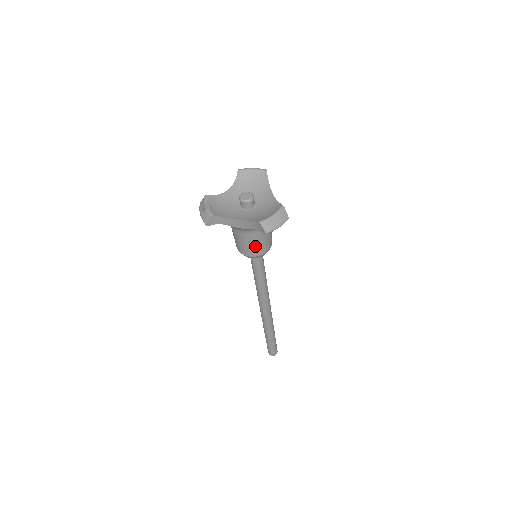
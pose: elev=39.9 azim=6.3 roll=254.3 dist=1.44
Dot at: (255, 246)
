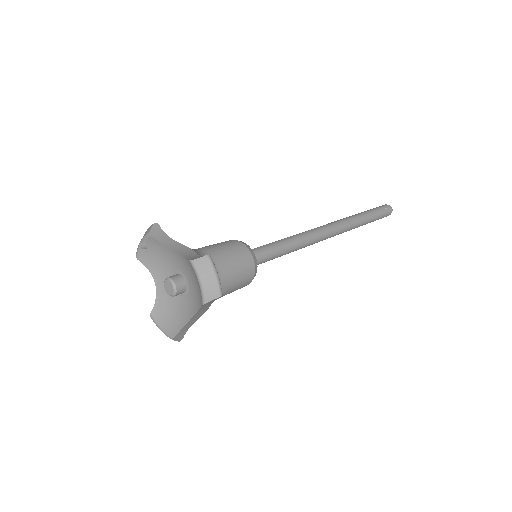
Dot at: occluded
